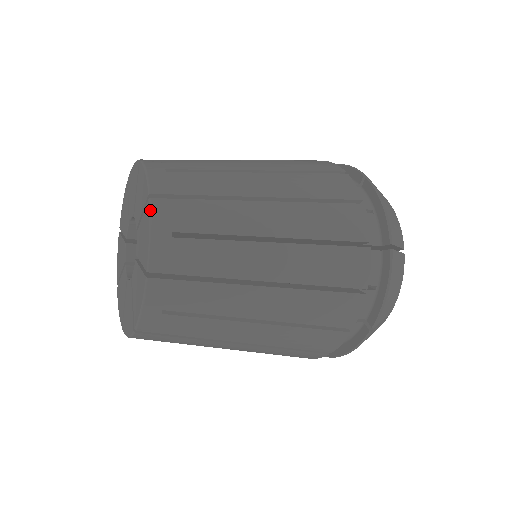
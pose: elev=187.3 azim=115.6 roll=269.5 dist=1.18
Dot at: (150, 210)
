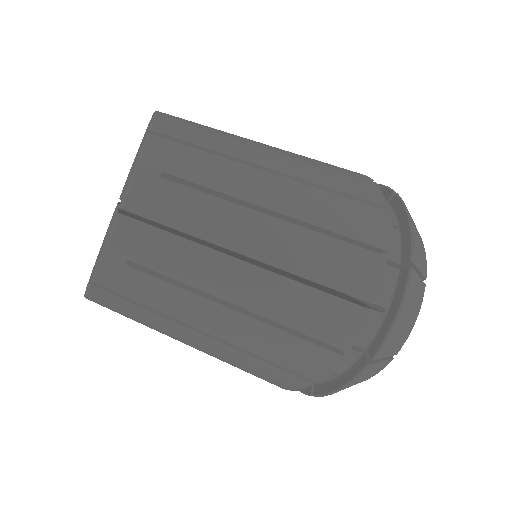
Dot at: (145, 144)
